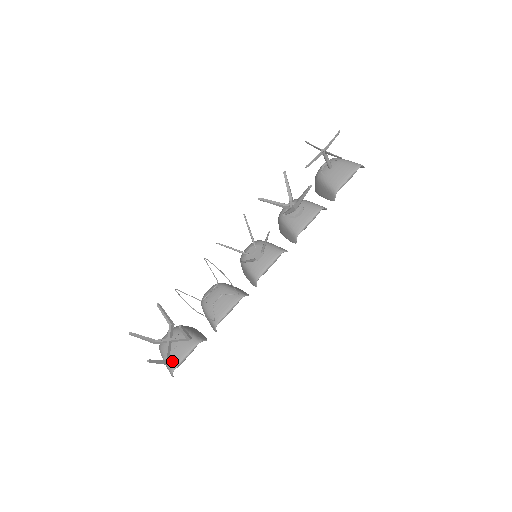
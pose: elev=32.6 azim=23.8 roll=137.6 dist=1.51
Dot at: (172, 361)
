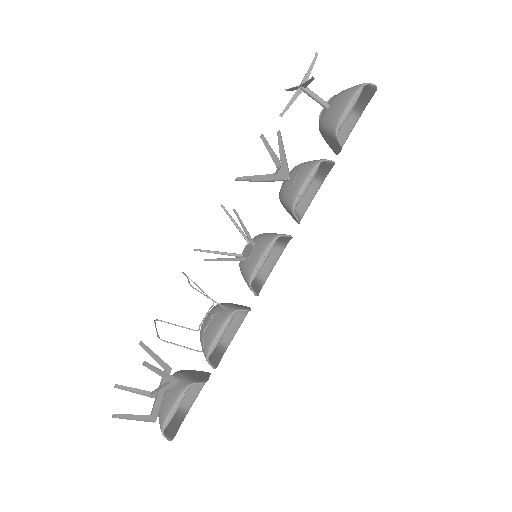
Dot at: (161, 417)
